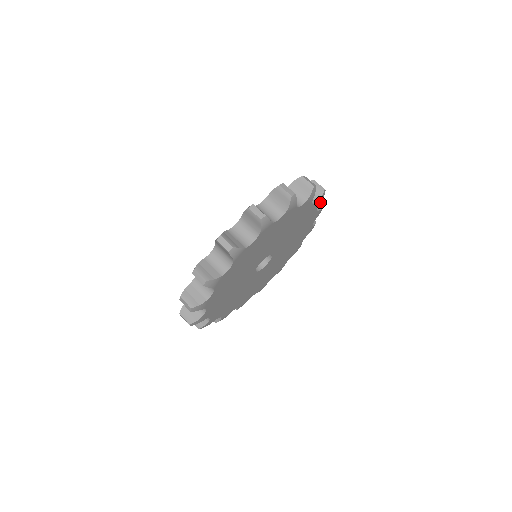
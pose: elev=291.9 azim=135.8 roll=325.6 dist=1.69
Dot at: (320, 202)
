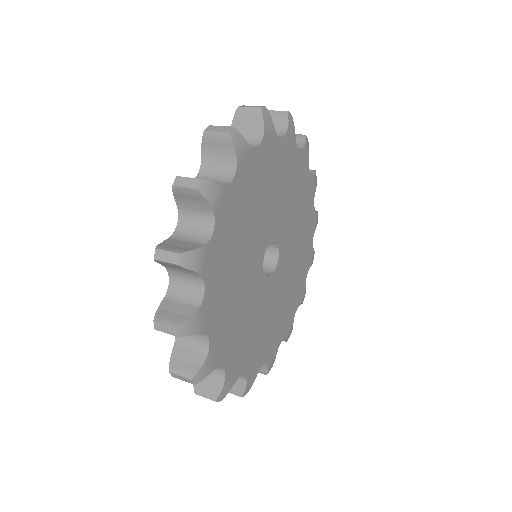
Dot at: (294, 133)
